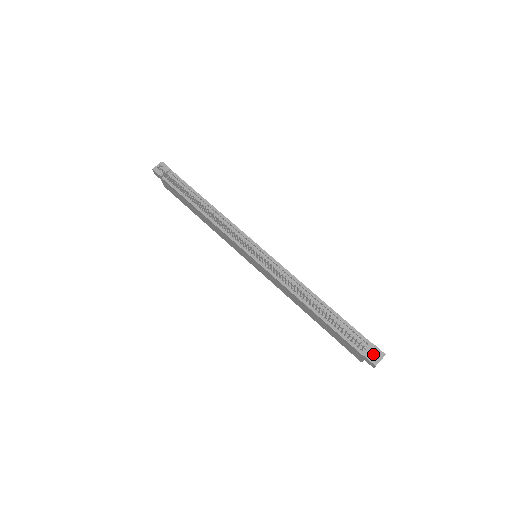
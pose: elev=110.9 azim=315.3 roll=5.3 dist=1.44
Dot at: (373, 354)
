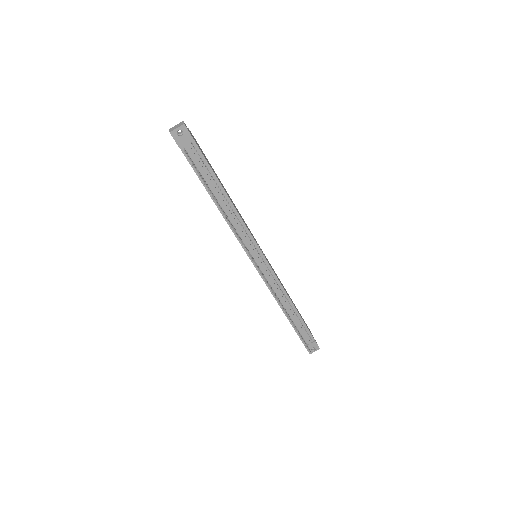
Dot at: (312, 348)
